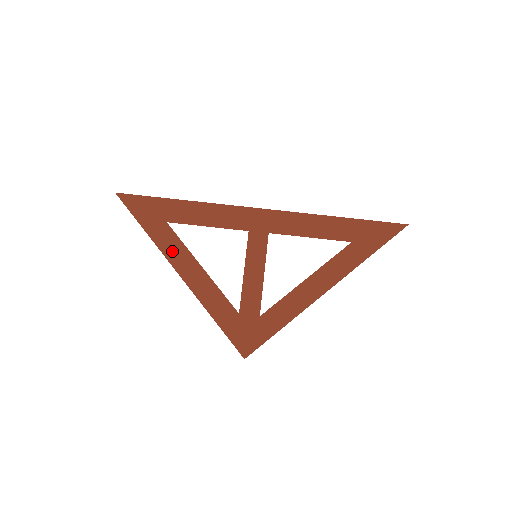
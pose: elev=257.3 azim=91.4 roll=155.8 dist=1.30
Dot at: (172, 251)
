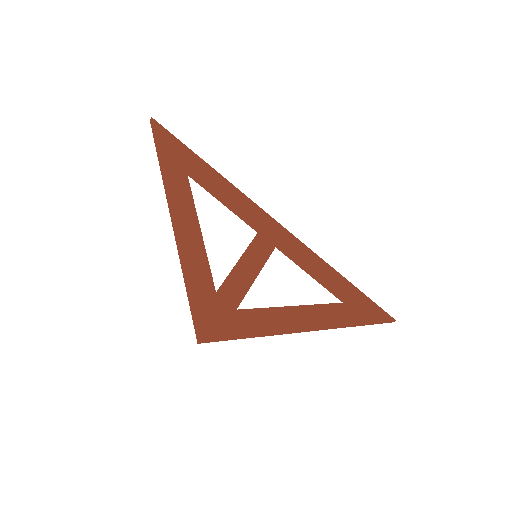
Dot at: (178, 195)
